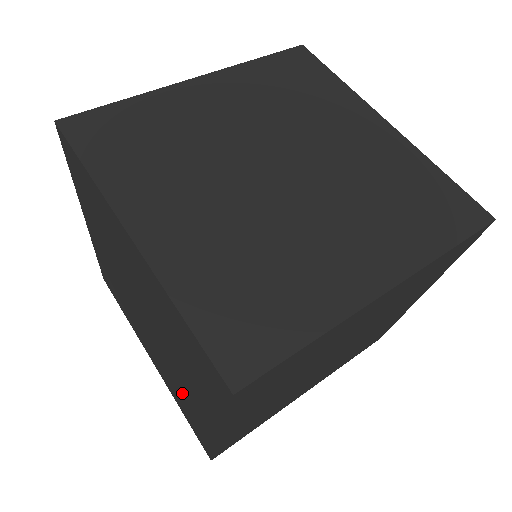
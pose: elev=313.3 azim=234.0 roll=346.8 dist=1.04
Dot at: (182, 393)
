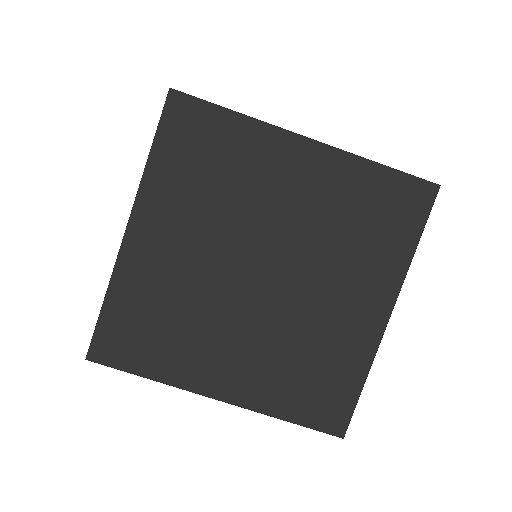
Dot at: occluded
